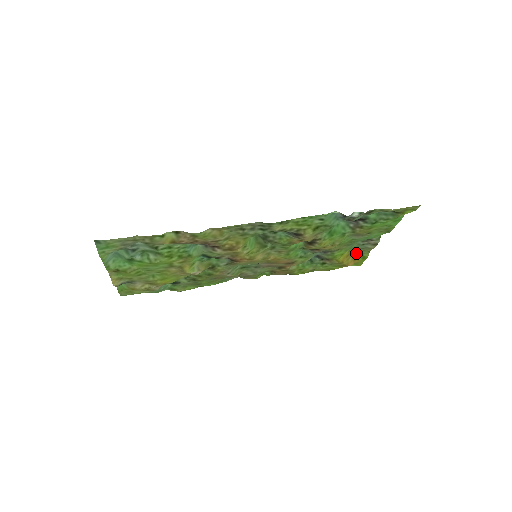
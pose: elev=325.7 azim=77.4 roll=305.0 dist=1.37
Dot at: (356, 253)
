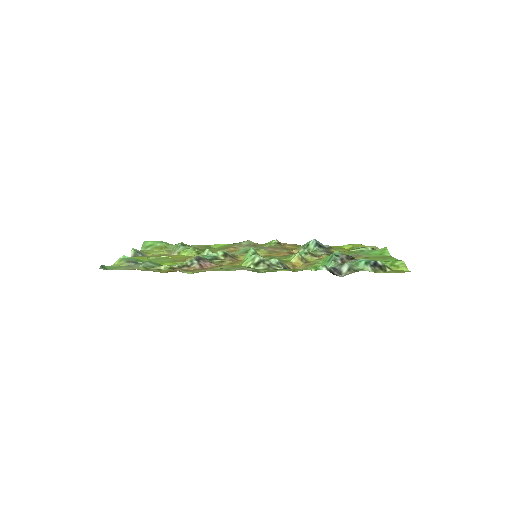
Dot at: occluded
